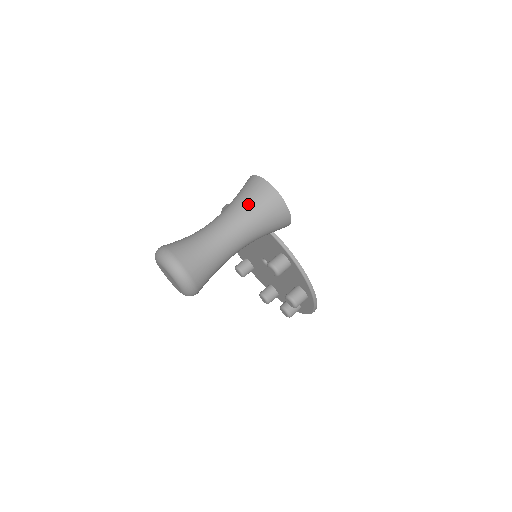
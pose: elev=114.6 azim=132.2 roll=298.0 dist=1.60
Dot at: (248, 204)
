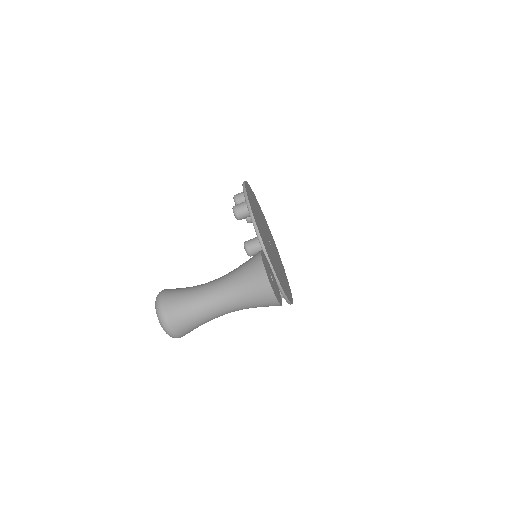
Dot at: (247, 294)
